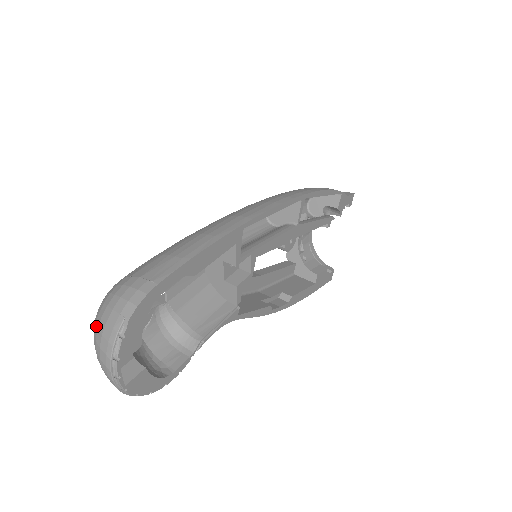
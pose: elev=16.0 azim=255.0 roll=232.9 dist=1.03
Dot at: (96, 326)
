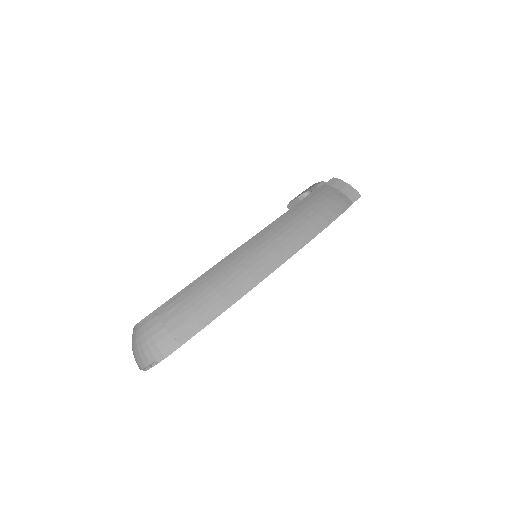
Dot at: (136, 343)
